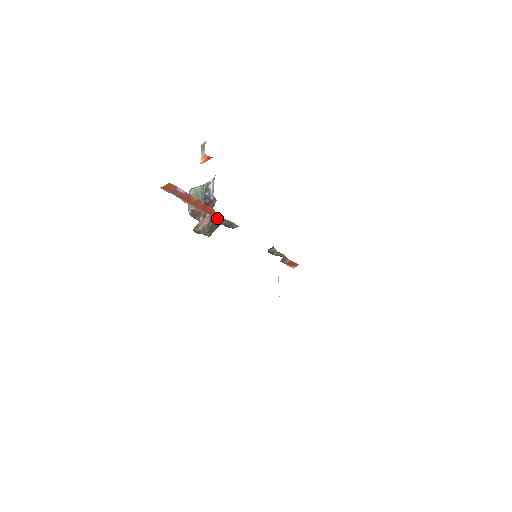
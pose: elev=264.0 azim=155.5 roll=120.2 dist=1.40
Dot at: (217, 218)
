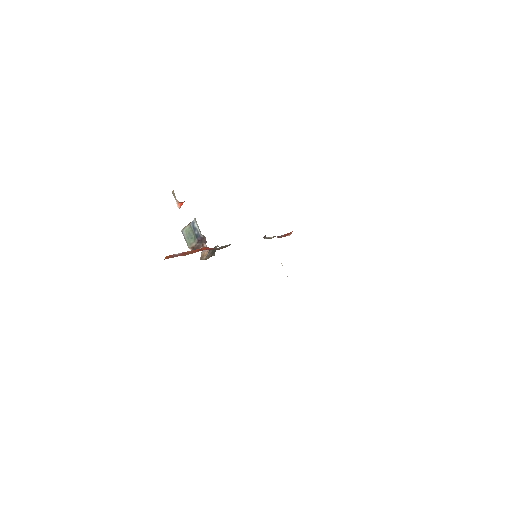
Dot at: (213, 249)
